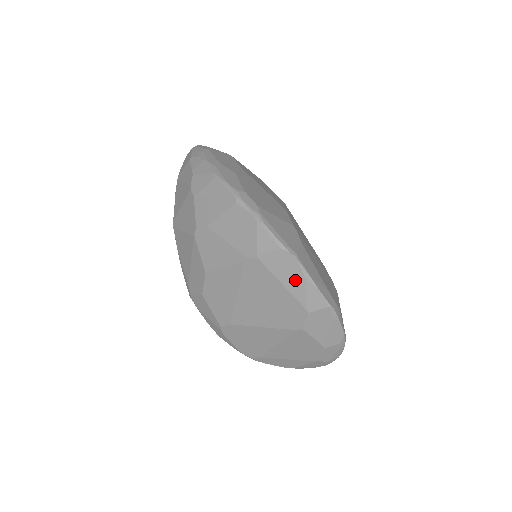
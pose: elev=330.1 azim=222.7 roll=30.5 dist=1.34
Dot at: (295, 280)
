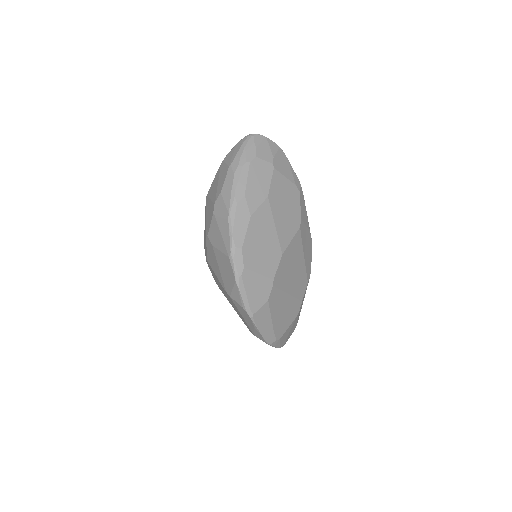
Dot at: (249, 322)
